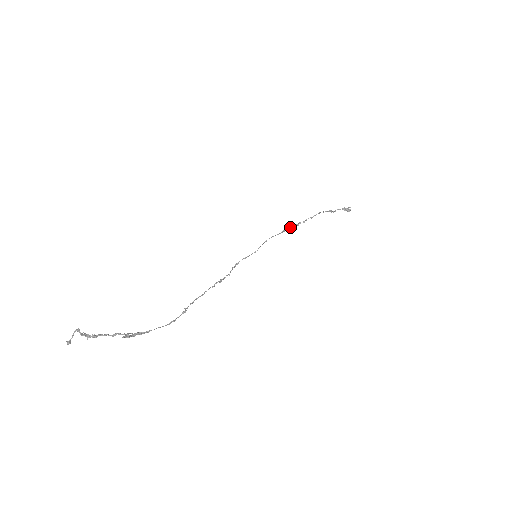
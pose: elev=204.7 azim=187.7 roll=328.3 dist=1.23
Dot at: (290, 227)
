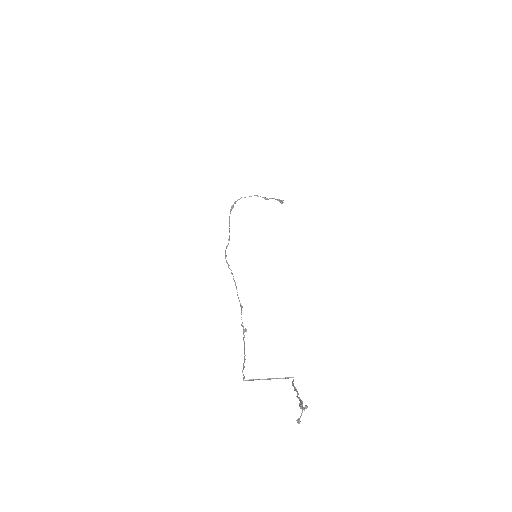
Dot at: (232, 206)
